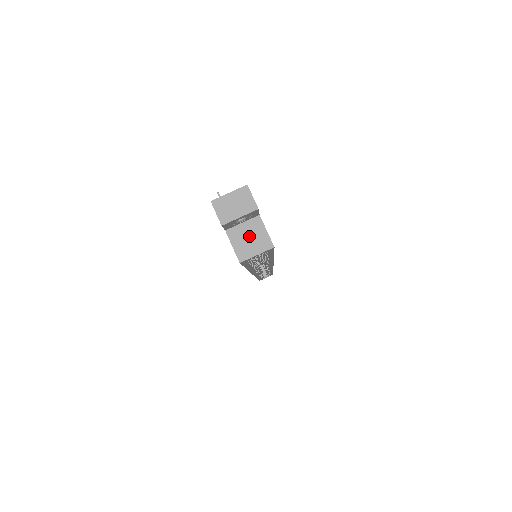
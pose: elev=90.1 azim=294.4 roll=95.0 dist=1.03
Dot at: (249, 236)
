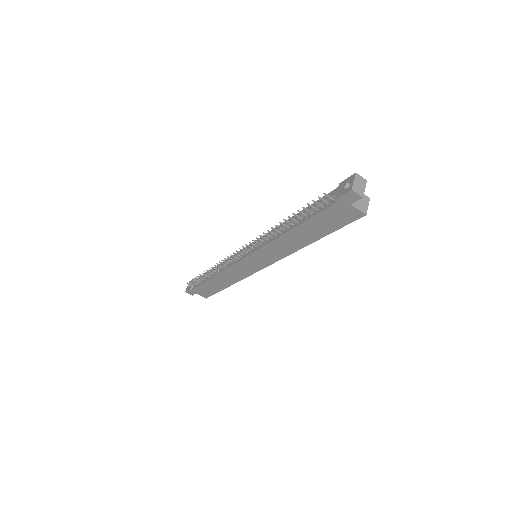
Dot at: (360, 200)
